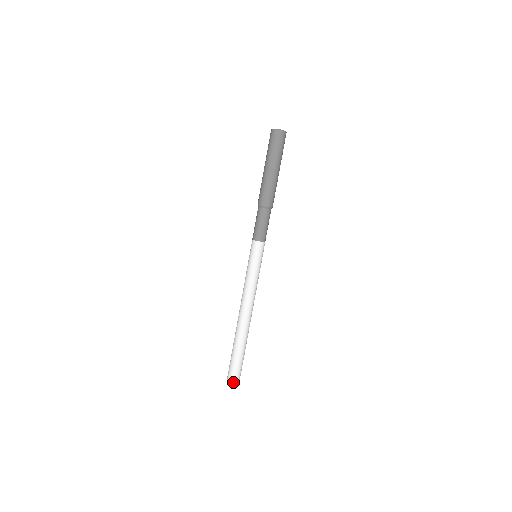
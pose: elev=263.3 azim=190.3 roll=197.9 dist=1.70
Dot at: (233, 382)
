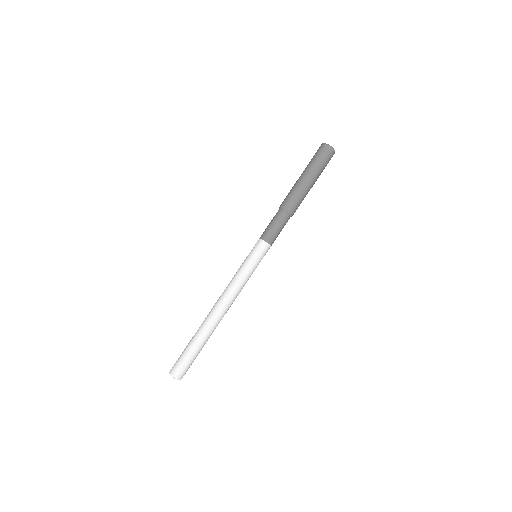
Dot at: (177, 376)
